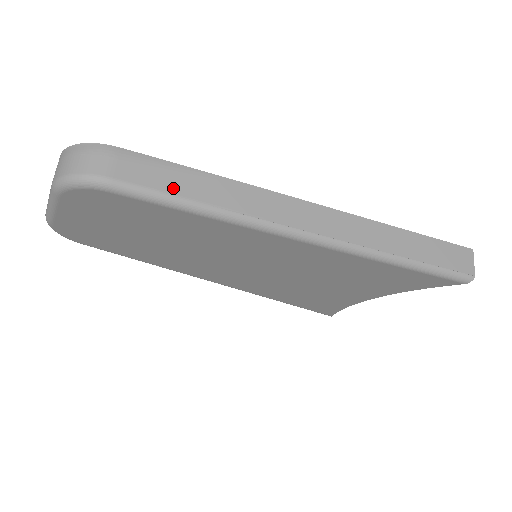
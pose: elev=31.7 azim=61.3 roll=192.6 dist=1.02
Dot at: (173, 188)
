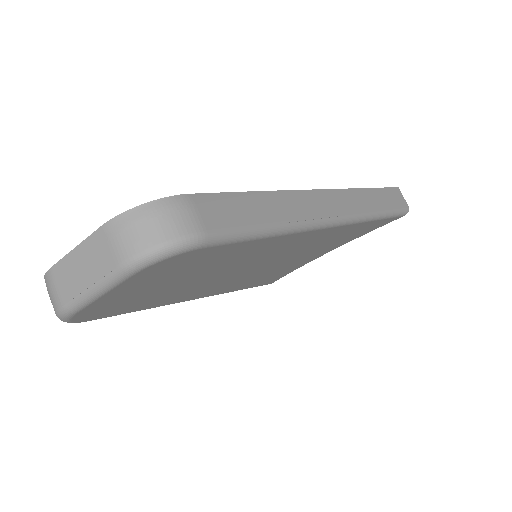
Dot at: (249, 219)
